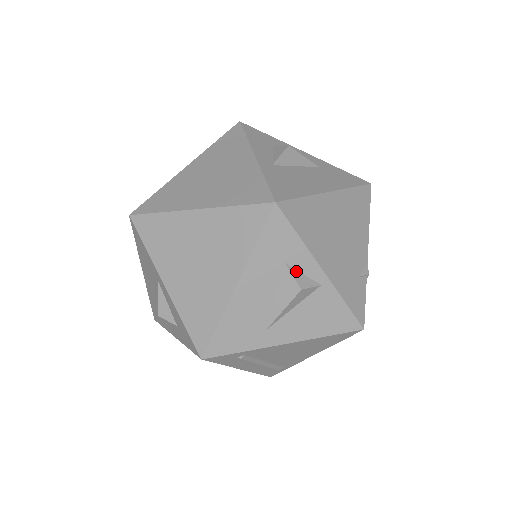
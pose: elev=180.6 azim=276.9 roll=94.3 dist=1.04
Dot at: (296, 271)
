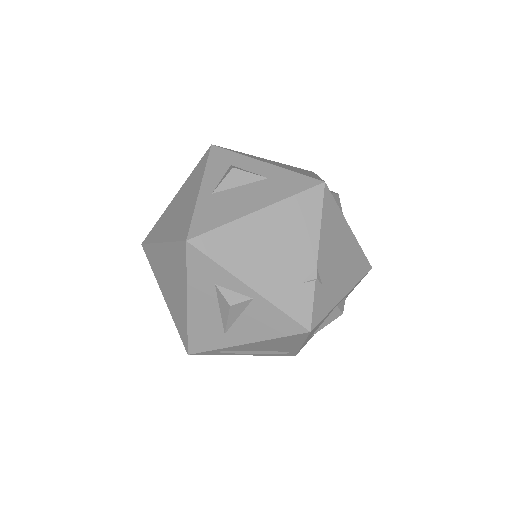
Dot at: (226, 290)
